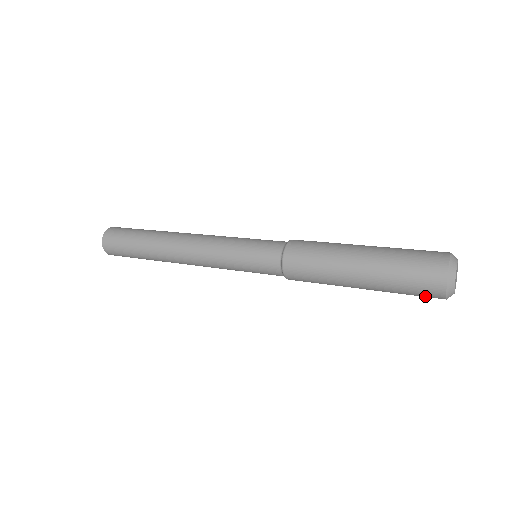
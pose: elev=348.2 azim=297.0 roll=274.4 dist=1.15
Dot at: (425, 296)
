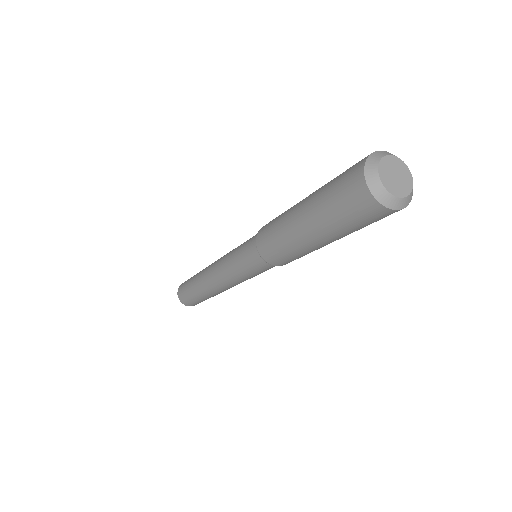
Dot at: (353, 201)
